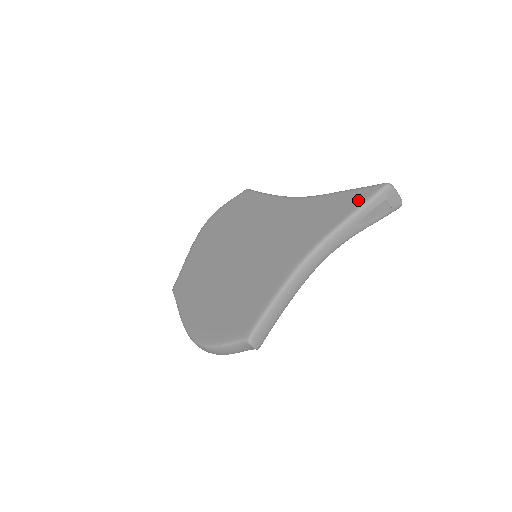
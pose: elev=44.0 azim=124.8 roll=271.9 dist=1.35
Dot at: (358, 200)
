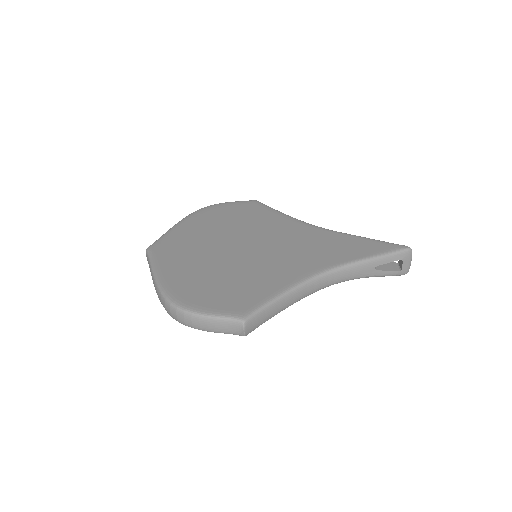
Dot at: (381, 249)
